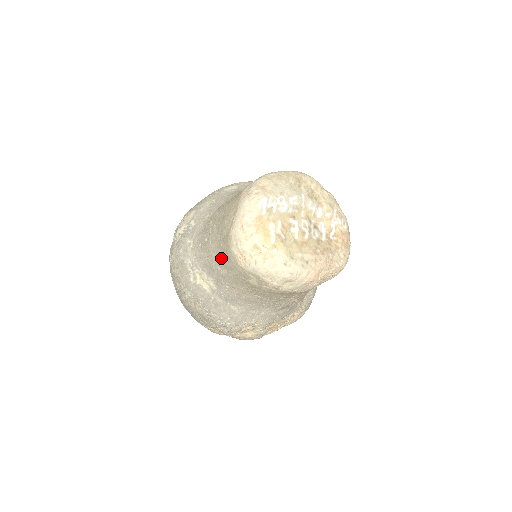
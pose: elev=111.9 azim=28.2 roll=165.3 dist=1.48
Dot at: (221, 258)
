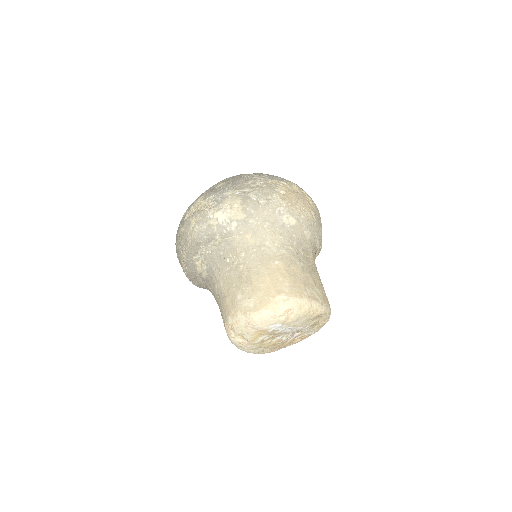
Dot at: (222, 293)
